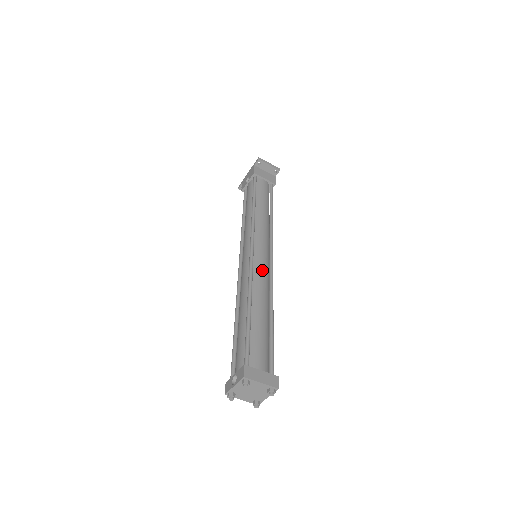
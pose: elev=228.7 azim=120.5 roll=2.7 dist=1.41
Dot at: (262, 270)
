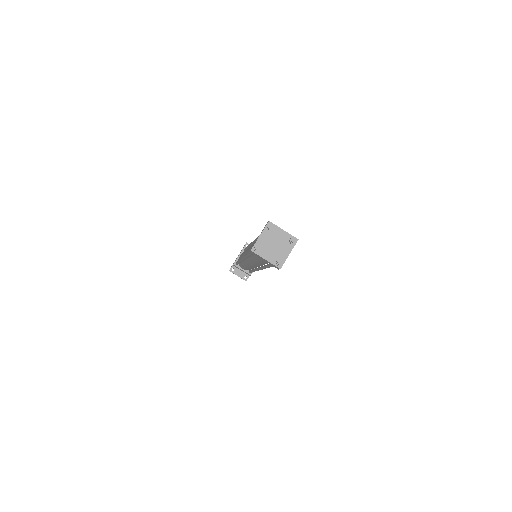
Dot at: occluded
